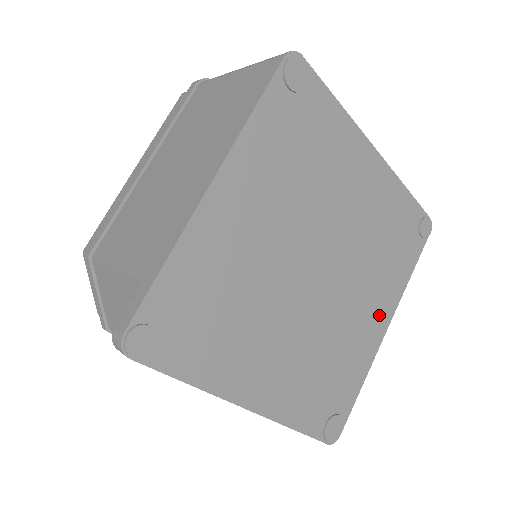
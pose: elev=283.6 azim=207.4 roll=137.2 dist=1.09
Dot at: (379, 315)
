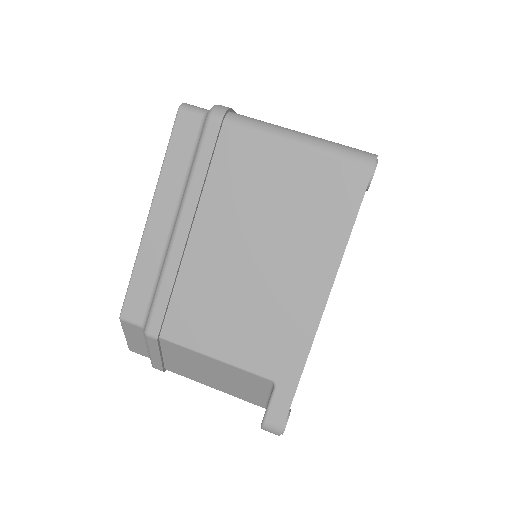
Dot at: occluded
